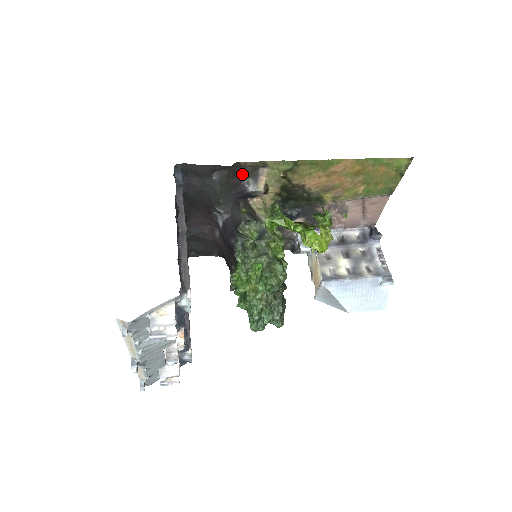
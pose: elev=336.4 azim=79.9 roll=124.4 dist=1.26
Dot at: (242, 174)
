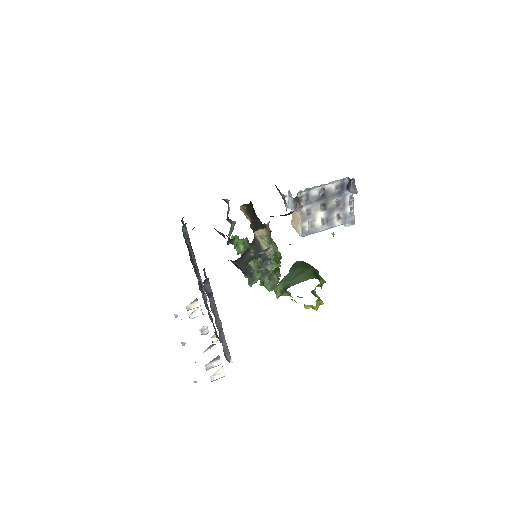
Dot at: occluded
